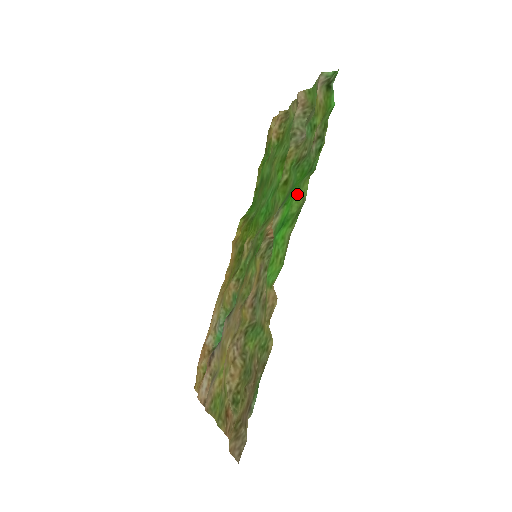
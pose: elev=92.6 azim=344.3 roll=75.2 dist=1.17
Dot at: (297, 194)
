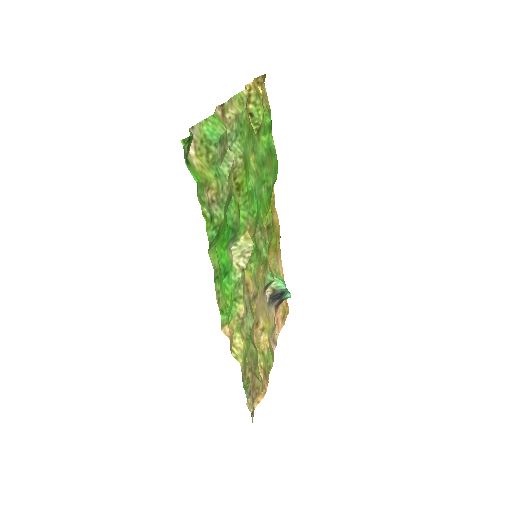
Dot at: (216, 254)
